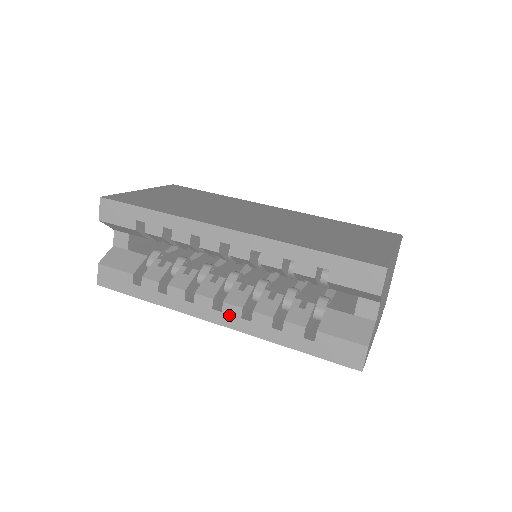
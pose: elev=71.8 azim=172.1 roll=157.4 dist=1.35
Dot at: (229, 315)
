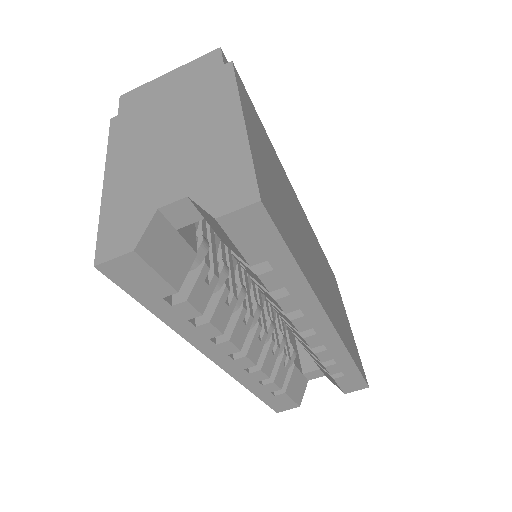
Dot at: (237, 364)
